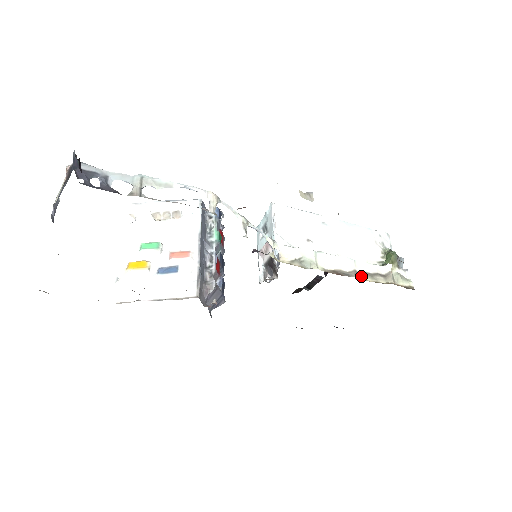
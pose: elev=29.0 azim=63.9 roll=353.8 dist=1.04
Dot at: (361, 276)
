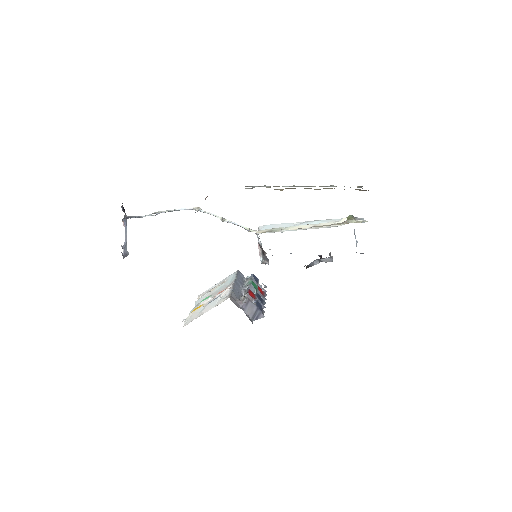
Dot at: (319, 226)
